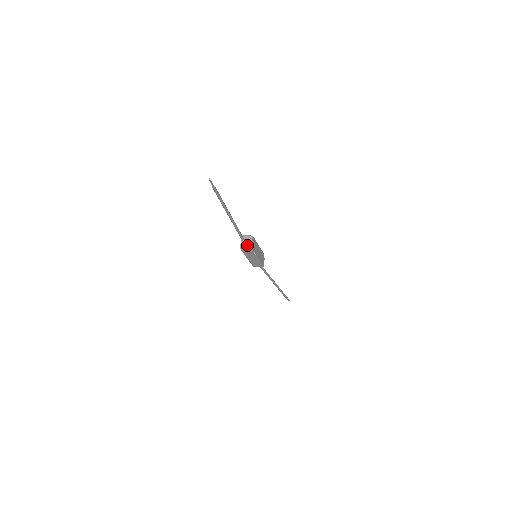
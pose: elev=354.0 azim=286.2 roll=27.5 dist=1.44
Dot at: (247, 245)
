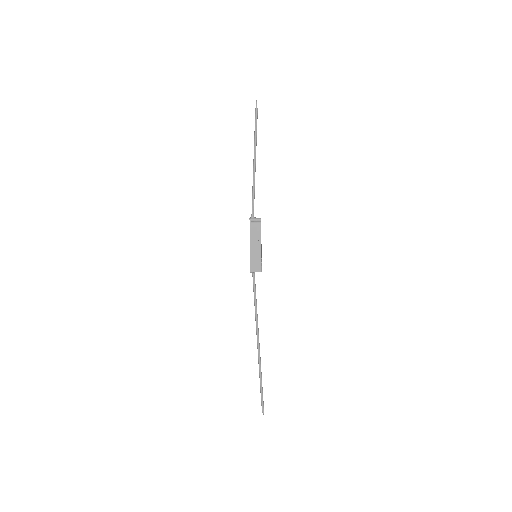
Dot at: (256, 219)
